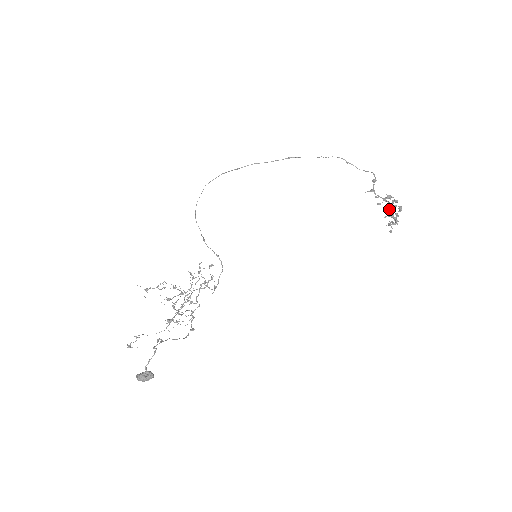
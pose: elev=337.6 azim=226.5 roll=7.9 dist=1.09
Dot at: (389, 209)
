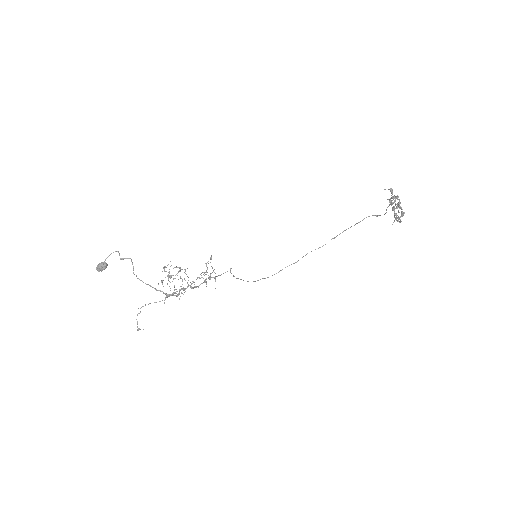
Dot at: (398, 210)
